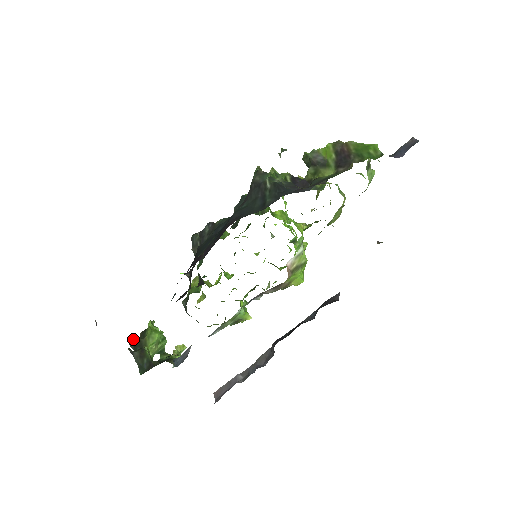
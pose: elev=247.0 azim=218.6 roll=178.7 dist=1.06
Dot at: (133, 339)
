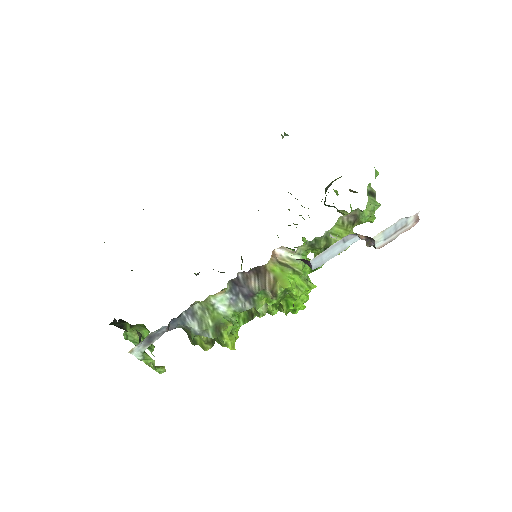
Dot at: occluded
